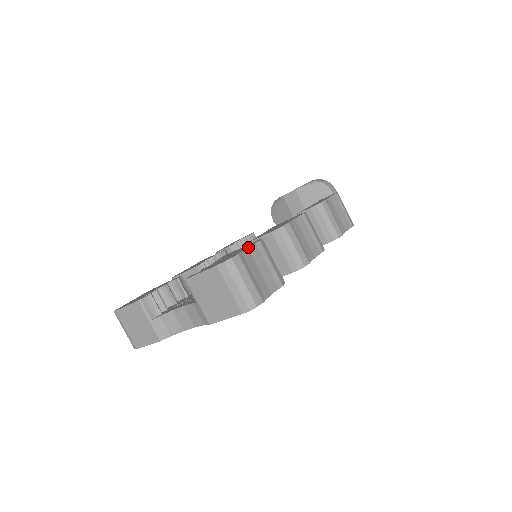
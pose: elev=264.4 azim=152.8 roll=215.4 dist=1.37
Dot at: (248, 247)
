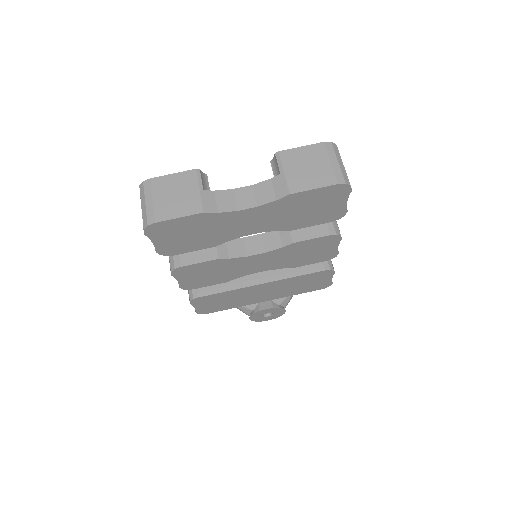
Dot at: occluded
